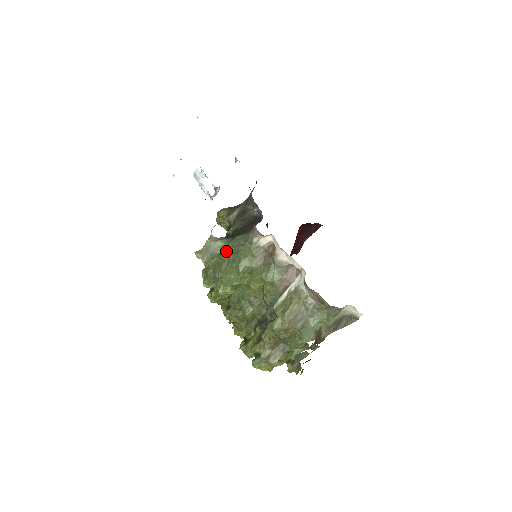
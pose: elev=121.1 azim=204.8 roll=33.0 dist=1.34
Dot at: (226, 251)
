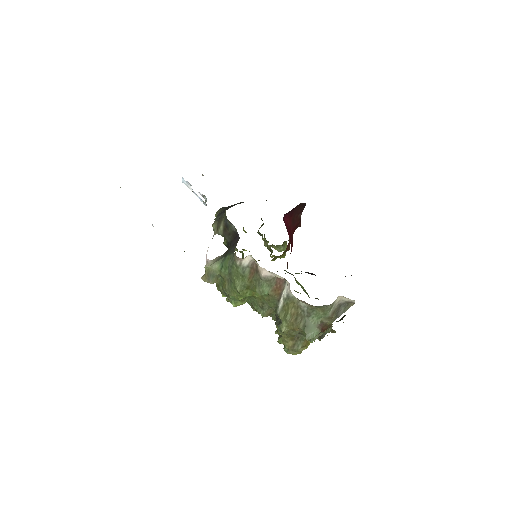
Dot at: (223, 273)
